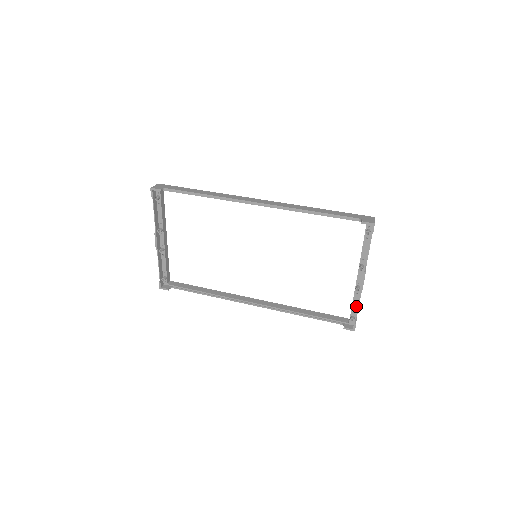
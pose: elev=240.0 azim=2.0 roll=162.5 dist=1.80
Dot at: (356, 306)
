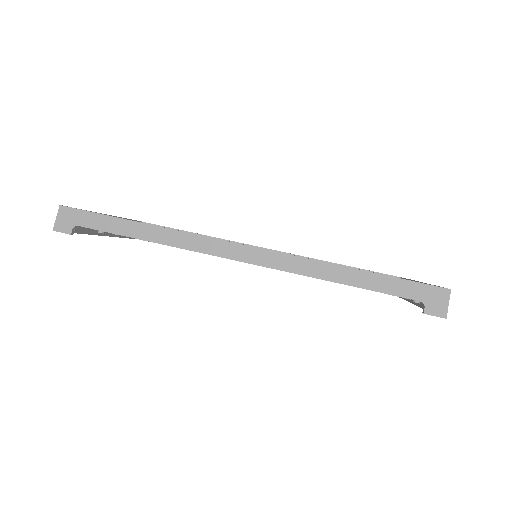
Dot at: occluded
